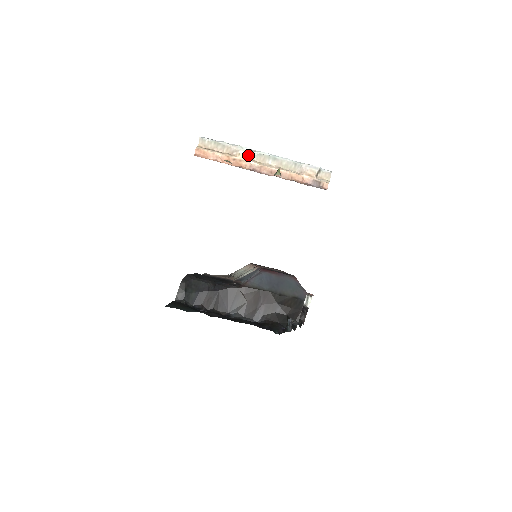
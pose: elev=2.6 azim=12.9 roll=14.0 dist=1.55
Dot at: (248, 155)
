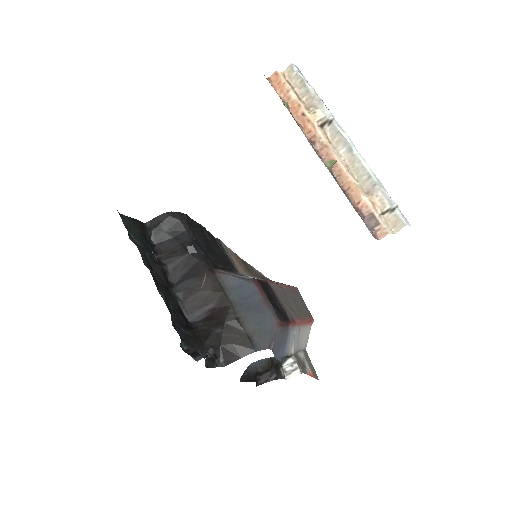
Dot at: (324, 122)
